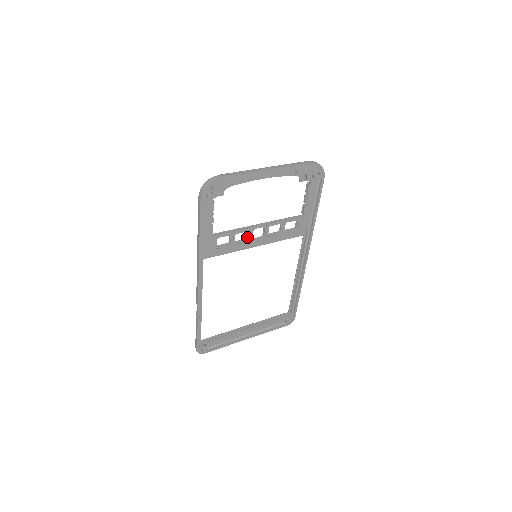
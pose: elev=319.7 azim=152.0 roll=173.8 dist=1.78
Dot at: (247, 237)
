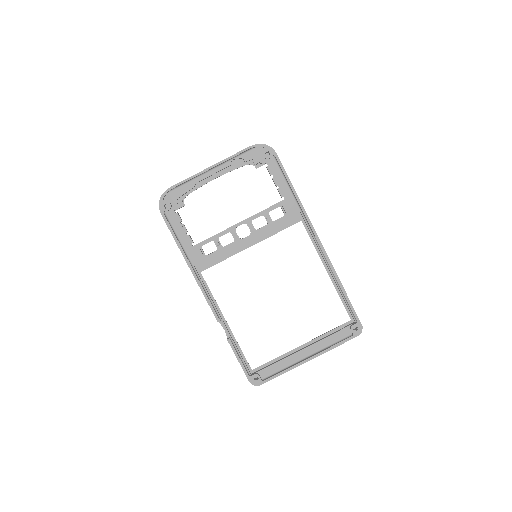
Dot at: occluded
